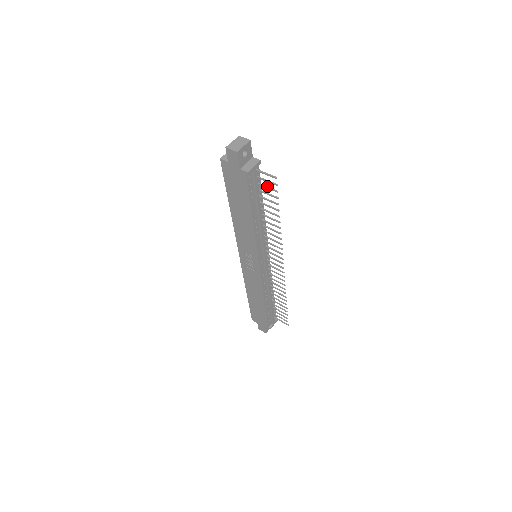
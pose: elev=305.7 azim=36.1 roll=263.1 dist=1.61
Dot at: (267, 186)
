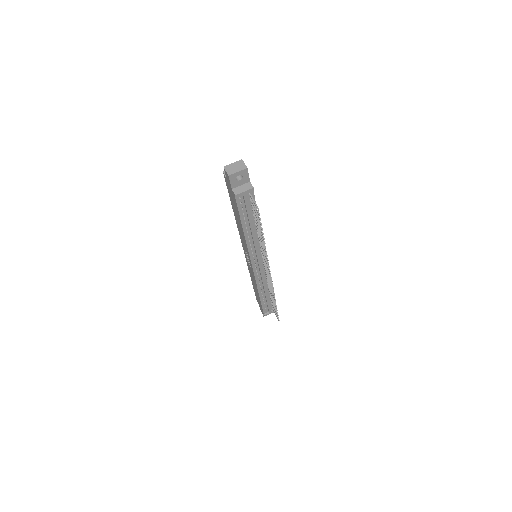
Dot at: (256, 211)
